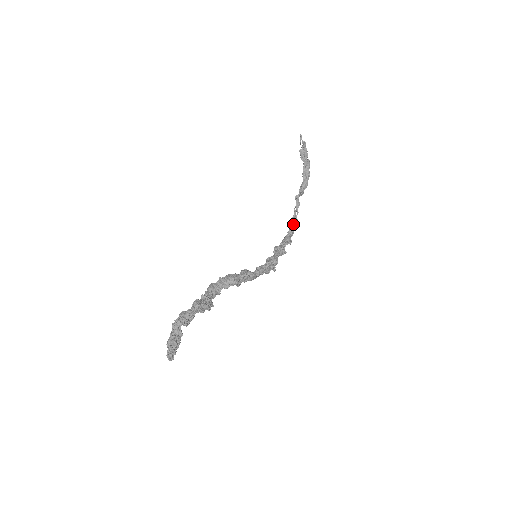
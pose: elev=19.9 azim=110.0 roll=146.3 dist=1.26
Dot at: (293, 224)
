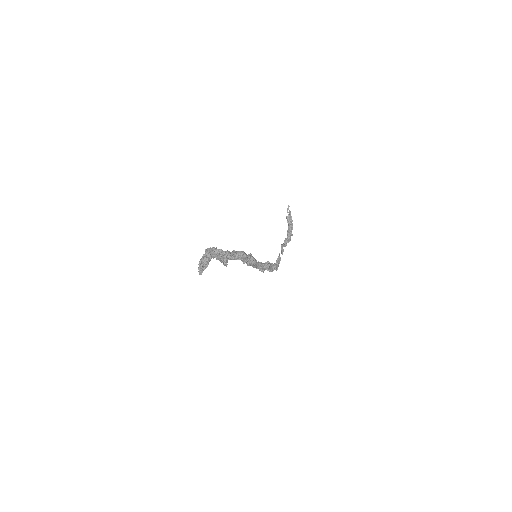
Dot at: (278, 261)
